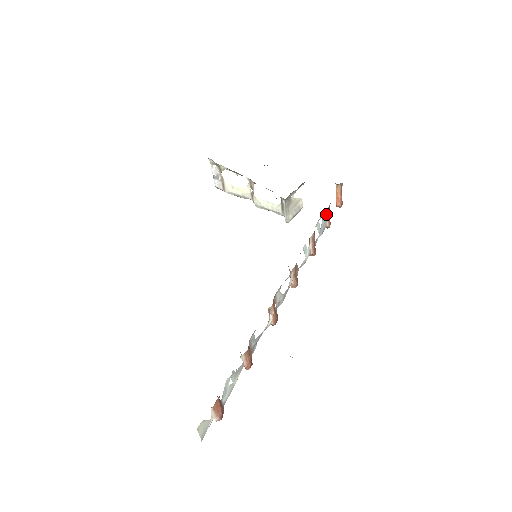
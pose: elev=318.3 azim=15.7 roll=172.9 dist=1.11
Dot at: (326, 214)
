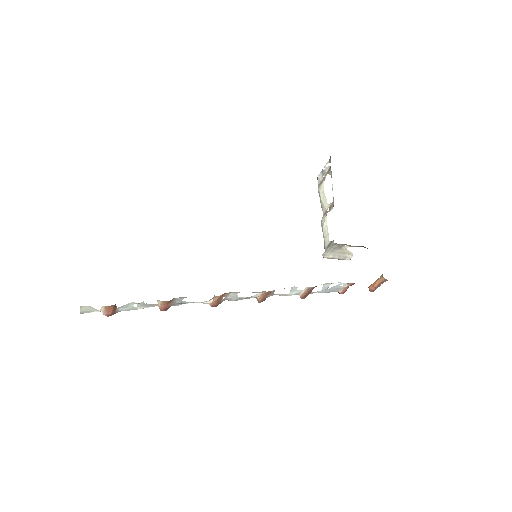
Dot at: (345, 285)
